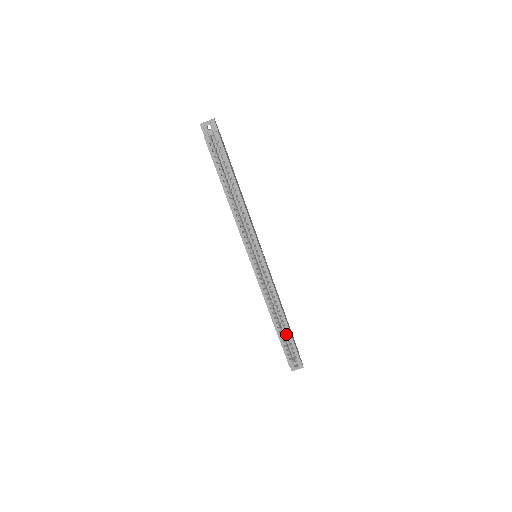
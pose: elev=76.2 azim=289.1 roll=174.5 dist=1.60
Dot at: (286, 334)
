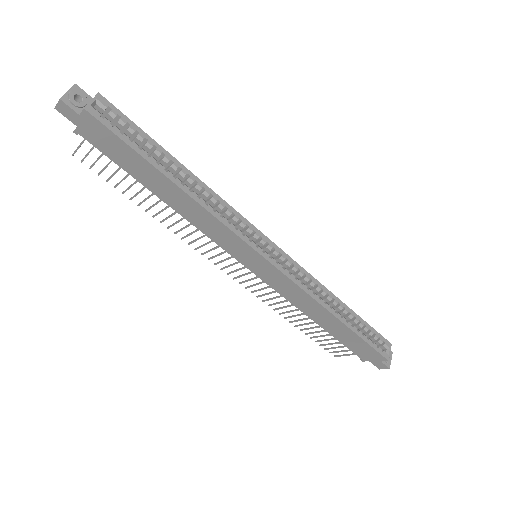
Dot at: (356, 325)
